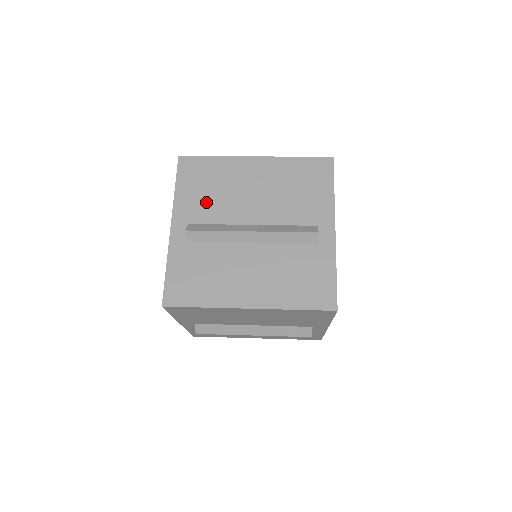
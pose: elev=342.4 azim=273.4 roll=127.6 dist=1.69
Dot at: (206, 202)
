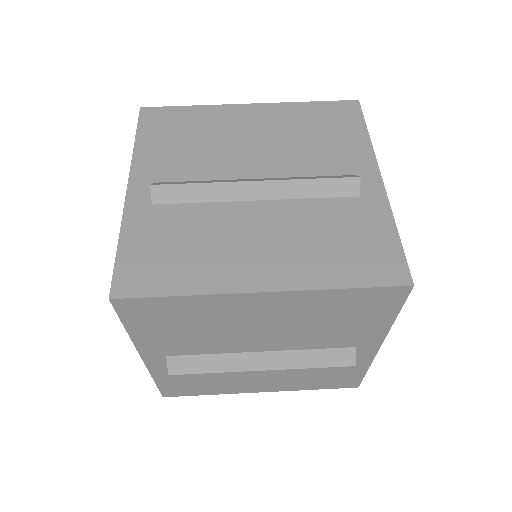
Dot at: (186, 340)
